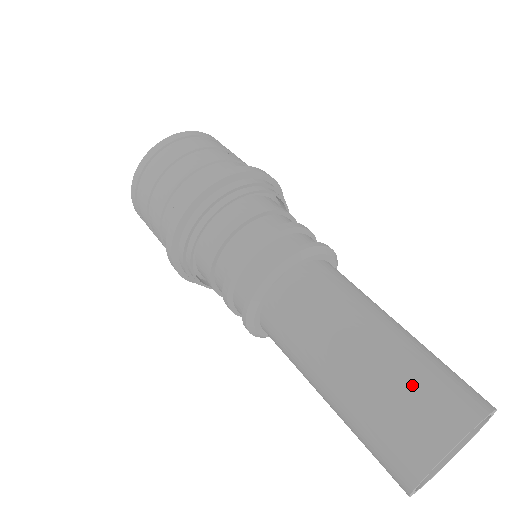
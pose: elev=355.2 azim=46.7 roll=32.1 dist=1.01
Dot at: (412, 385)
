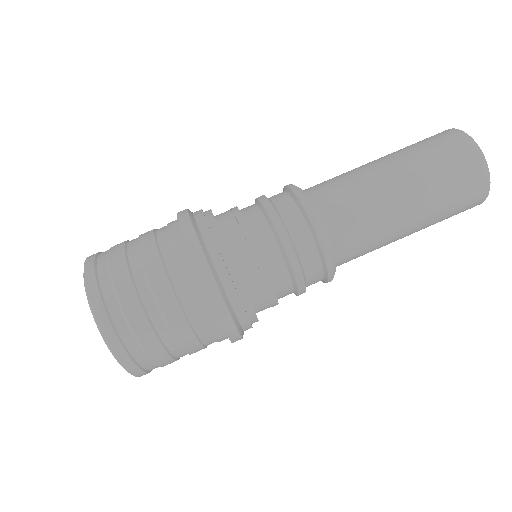
Dot at: occluded
